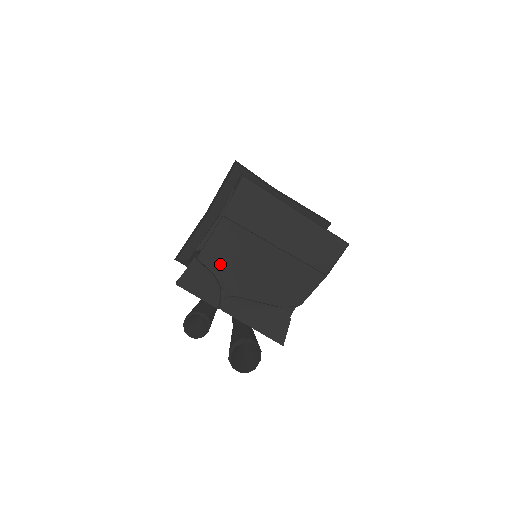
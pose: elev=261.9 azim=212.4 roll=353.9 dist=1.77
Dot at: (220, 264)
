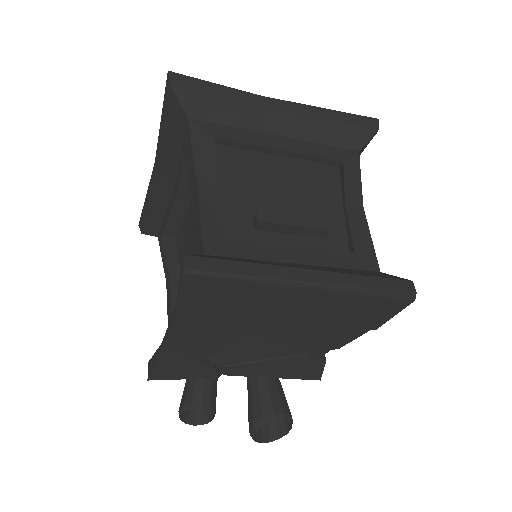
Dot at: (201, 347)
